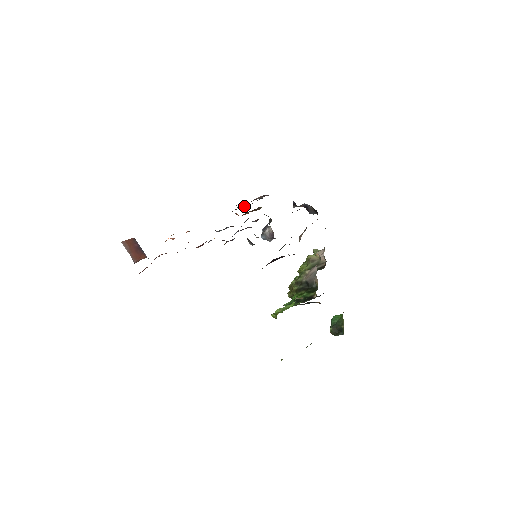
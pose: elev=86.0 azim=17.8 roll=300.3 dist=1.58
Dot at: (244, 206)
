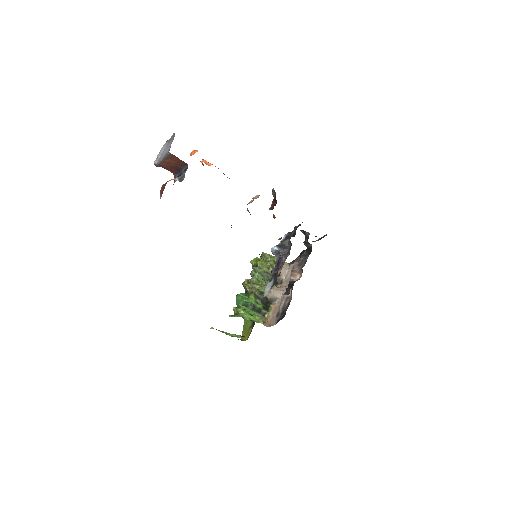
Dot at: occluded
